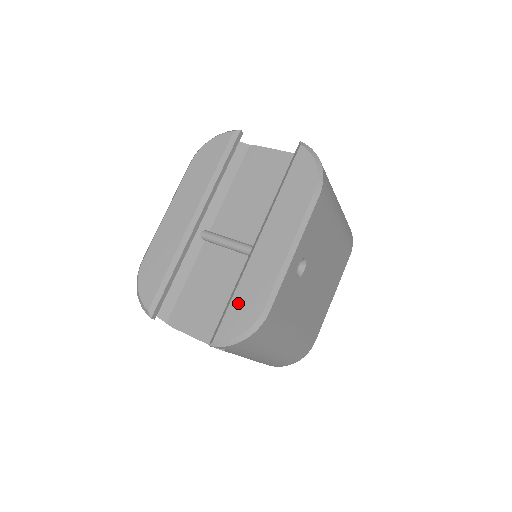
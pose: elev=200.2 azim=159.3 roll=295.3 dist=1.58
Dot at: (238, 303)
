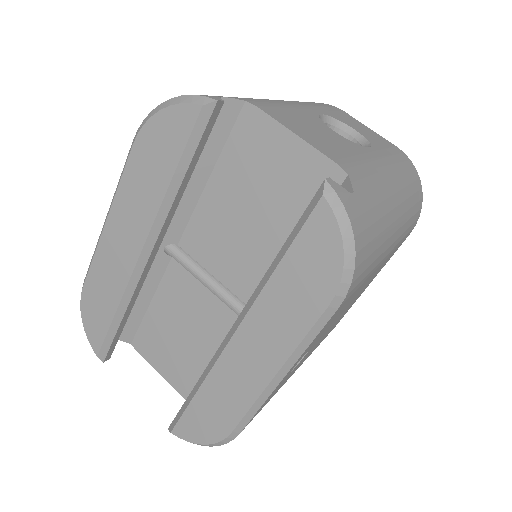
Dot at: (200, 408)
